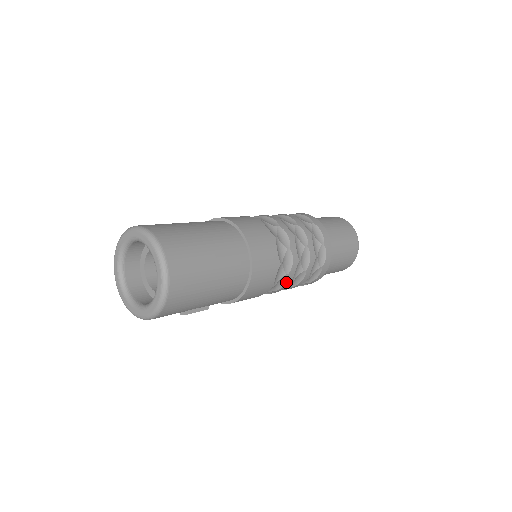
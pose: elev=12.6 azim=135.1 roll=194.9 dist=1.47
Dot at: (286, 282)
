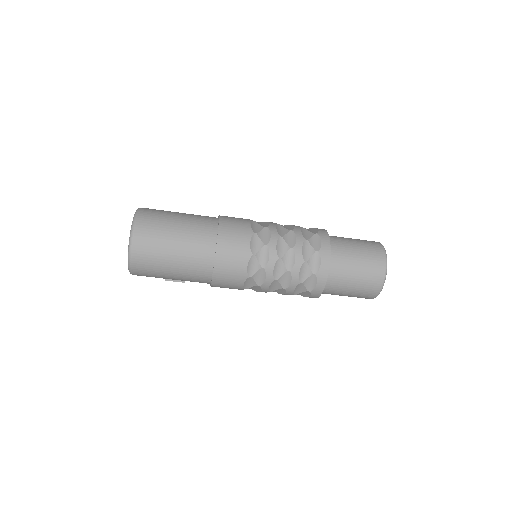
Dot at: (262, 290)
